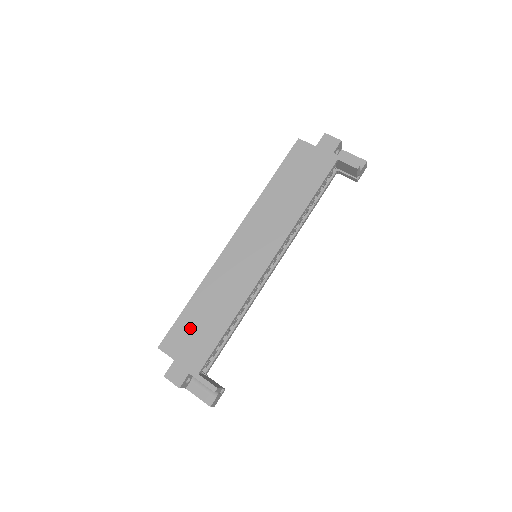
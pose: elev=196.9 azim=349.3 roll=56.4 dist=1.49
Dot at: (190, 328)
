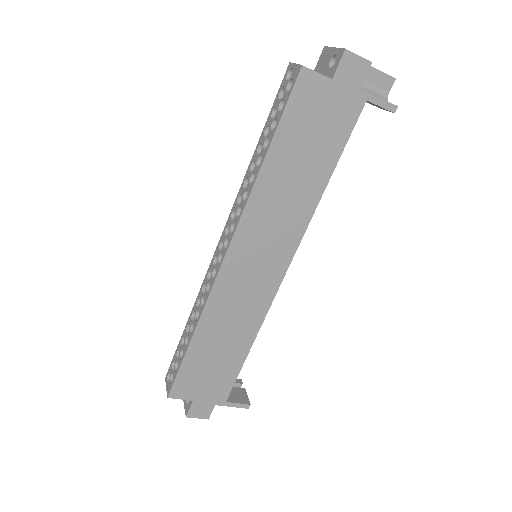
Dot at: (201, 368)
